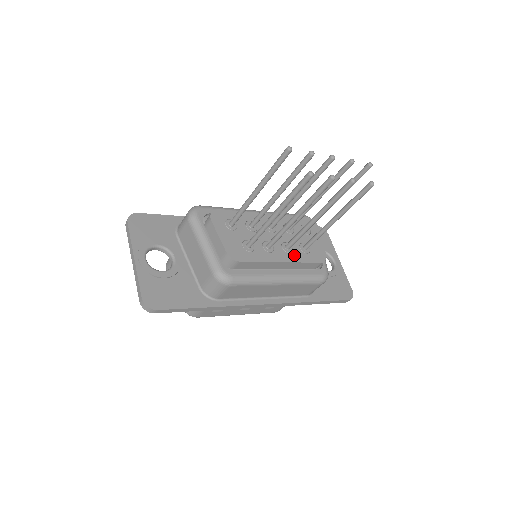
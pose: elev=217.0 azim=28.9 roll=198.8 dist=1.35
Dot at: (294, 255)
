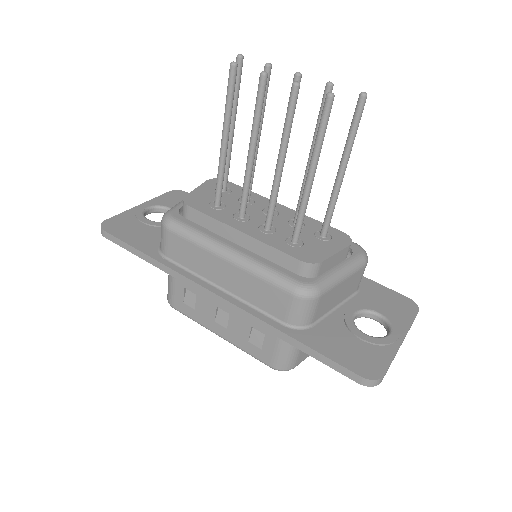
Dot at: (267, 236)
